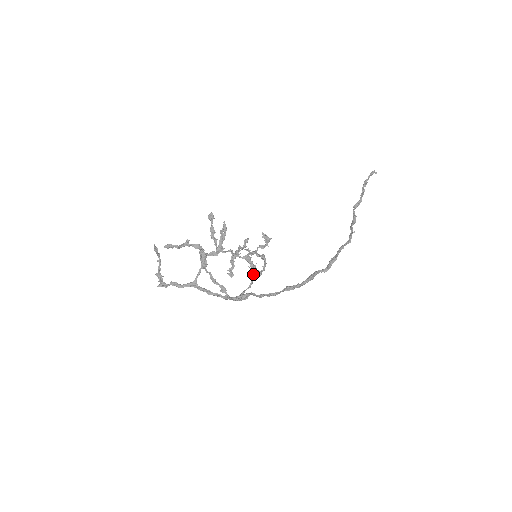
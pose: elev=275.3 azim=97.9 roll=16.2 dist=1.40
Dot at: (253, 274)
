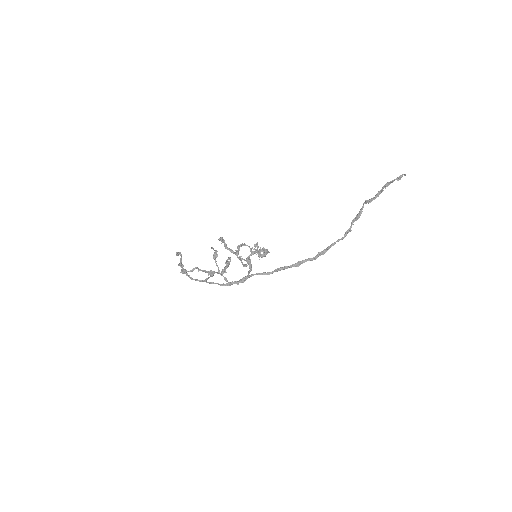
Dot at: (250, 271)
